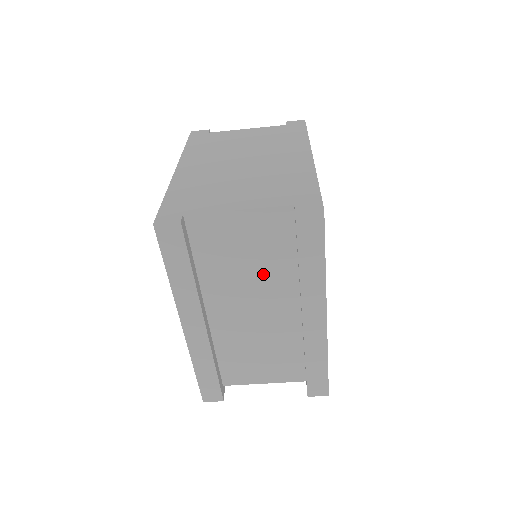
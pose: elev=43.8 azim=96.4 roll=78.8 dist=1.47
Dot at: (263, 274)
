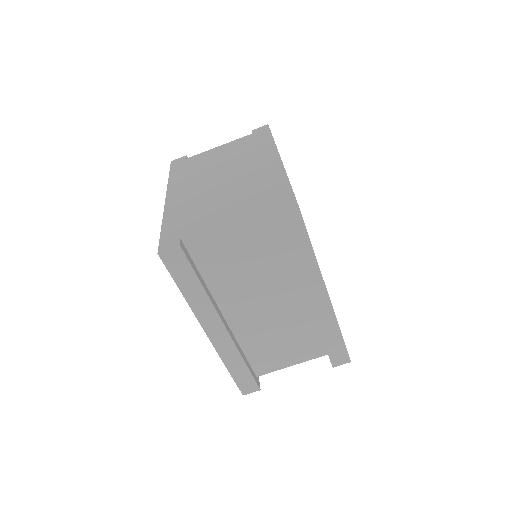
Dot at: (263, 271)
